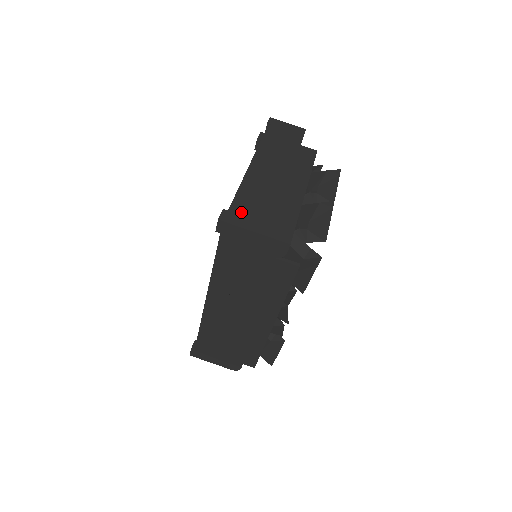
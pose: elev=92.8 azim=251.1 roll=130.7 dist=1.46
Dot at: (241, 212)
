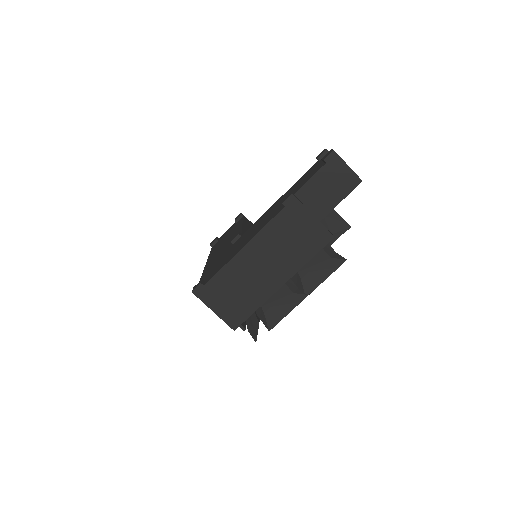
Dot at: (213, 290)
